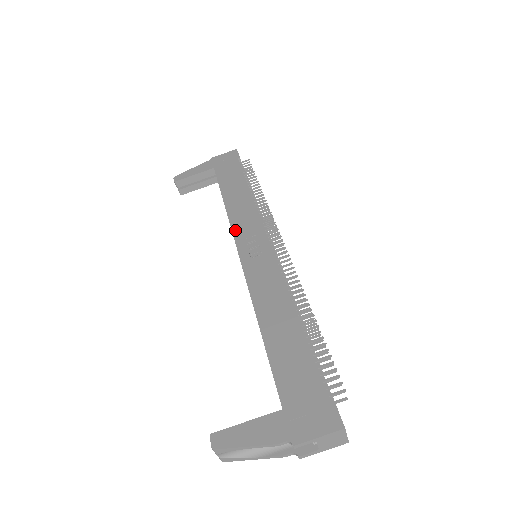
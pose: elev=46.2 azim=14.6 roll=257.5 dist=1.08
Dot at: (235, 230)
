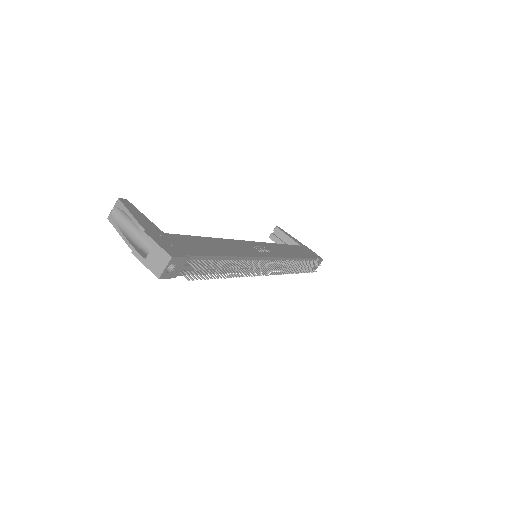
Dot at: (266, 244)
